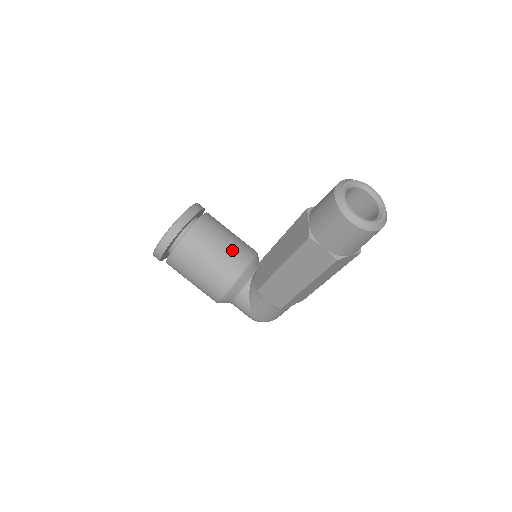
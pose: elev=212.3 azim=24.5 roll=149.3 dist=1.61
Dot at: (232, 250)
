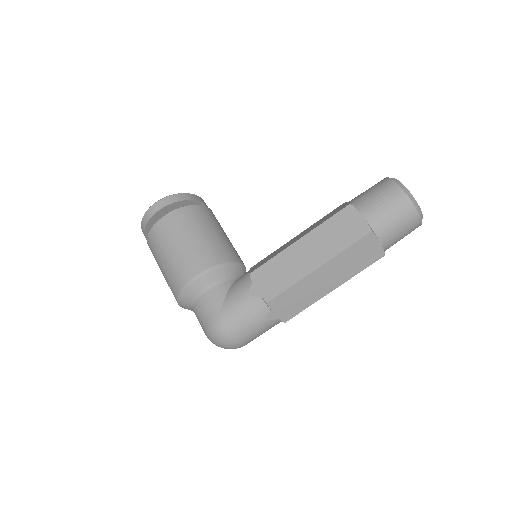
Dot at: (231, 245)
